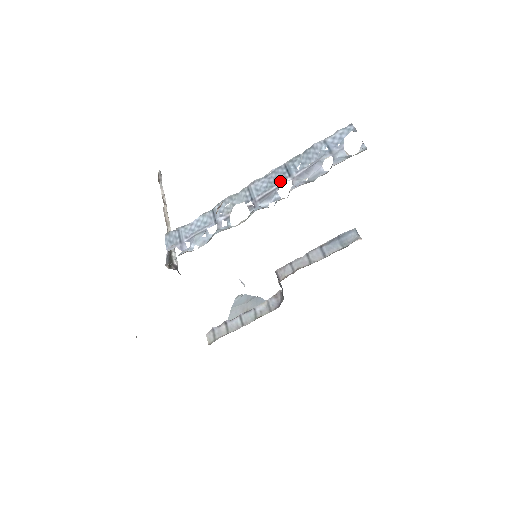
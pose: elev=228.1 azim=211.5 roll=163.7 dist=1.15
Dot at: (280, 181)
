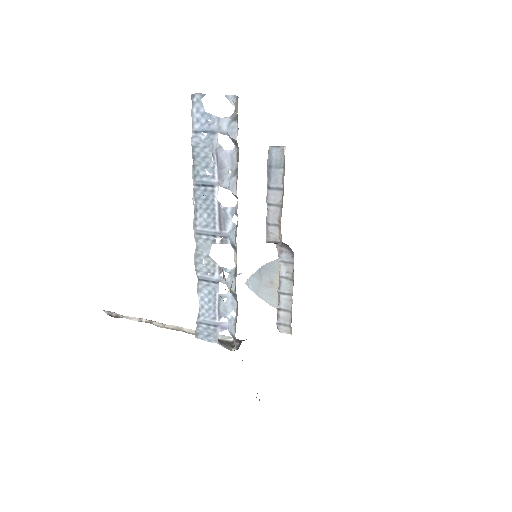
Dot at: (212, 199)
